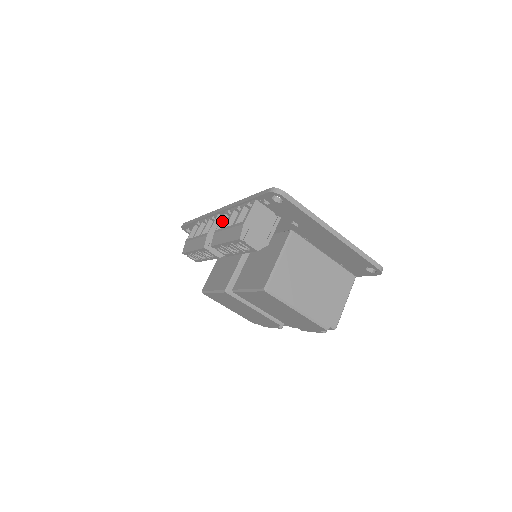
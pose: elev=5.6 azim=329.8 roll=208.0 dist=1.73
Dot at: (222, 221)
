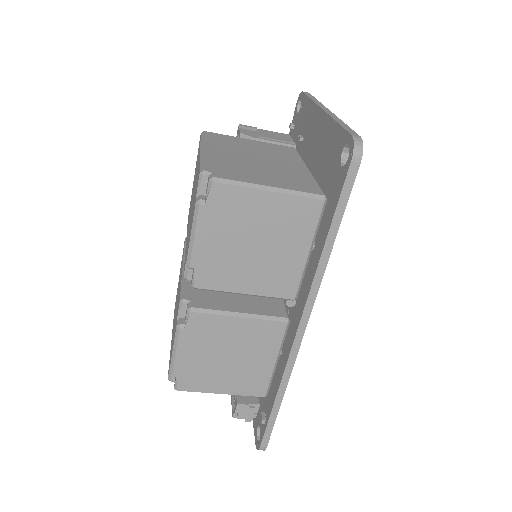
Dot at: occluded
